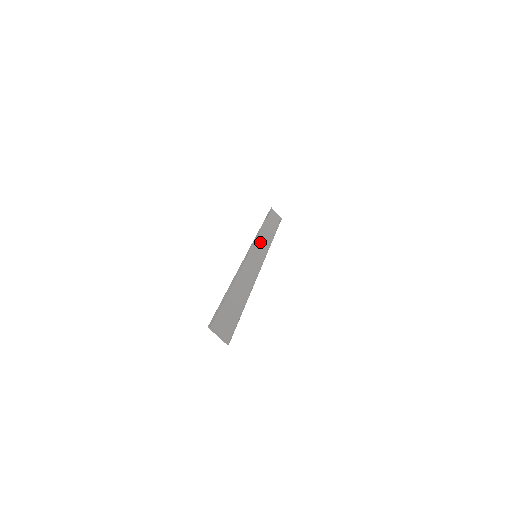
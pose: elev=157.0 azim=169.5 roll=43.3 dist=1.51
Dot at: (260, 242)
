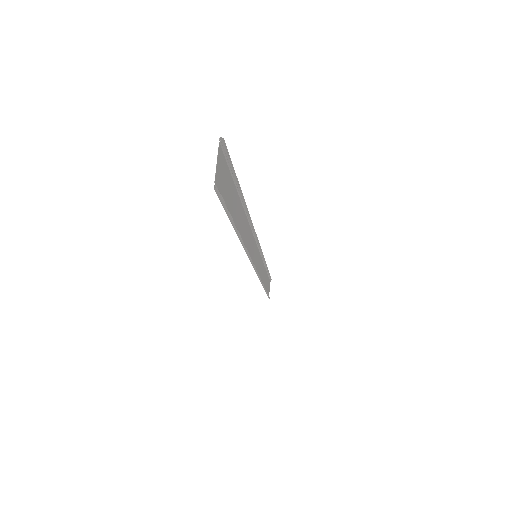
Dot at: (260, 263)
